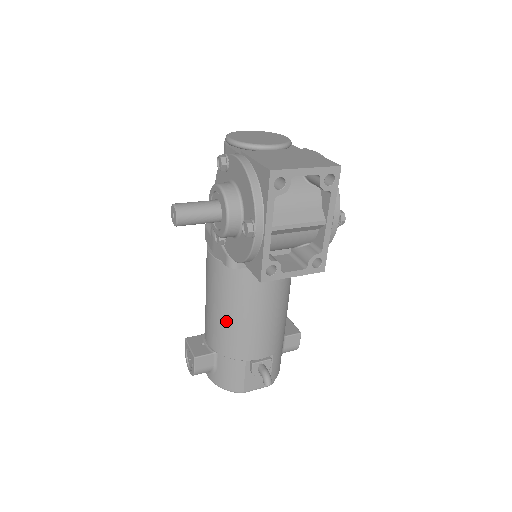
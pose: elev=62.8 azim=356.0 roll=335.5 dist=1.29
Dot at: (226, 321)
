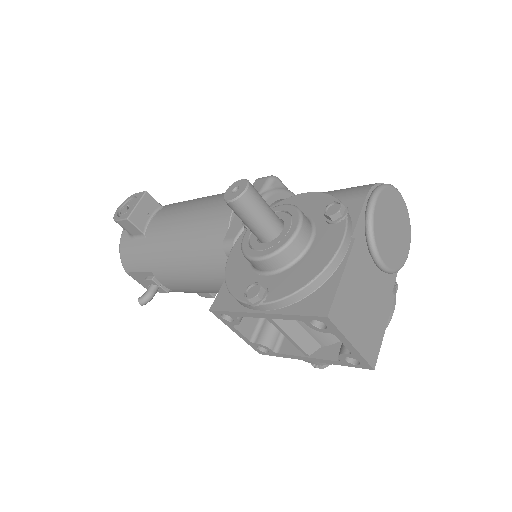
Dot at: (175, 245)
